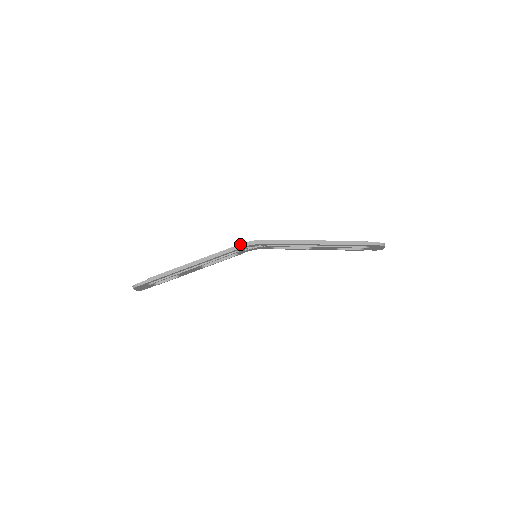
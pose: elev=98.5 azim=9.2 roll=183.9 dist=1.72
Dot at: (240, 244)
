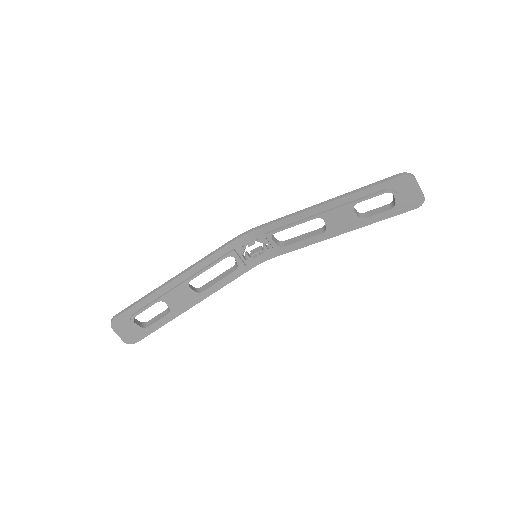
Dot at: occluded
